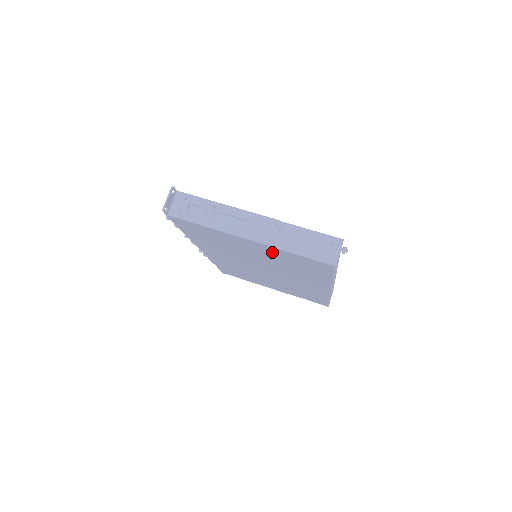
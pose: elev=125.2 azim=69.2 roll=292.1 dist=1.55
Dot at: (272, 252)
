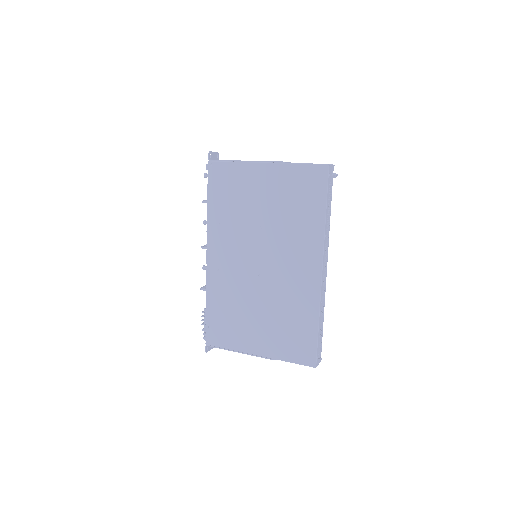
Dot at: (281, 179)
